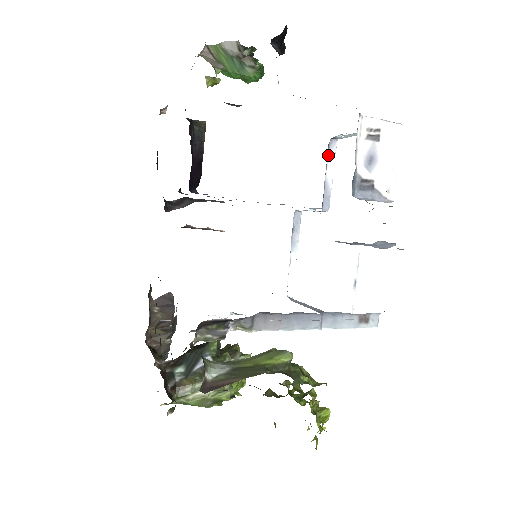
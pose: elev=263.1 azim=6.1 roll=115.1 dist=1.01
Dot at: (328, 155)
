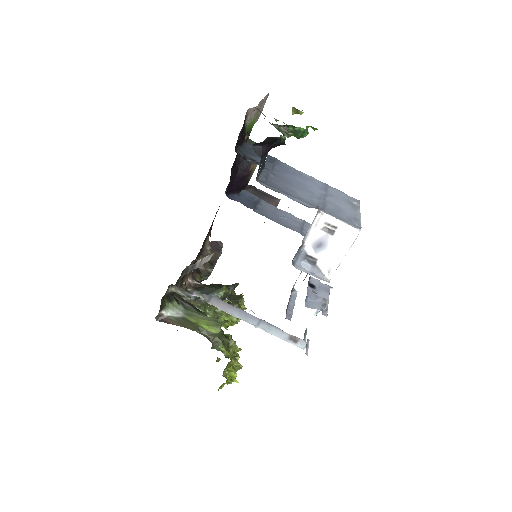
Dot at: occluded
